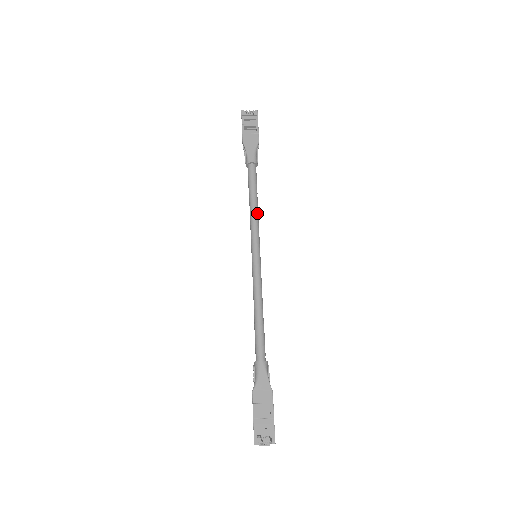
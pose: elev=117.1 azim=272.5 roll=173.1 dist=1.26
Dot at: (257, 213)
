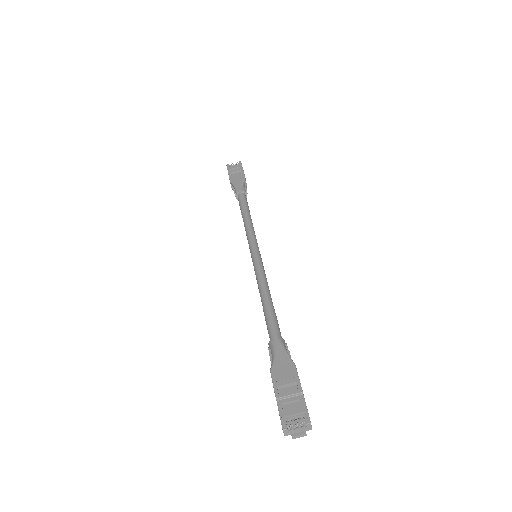
Dot at: (251, 224)
